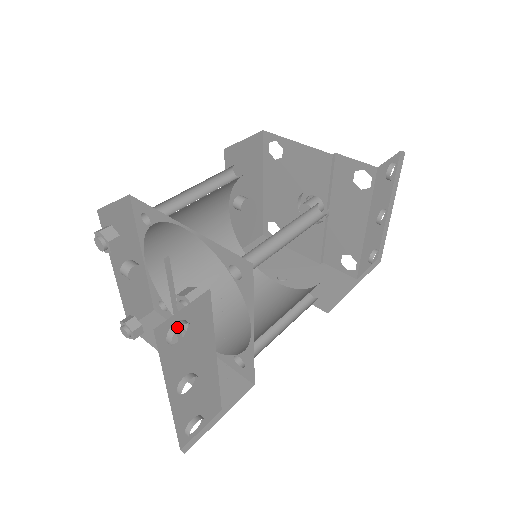
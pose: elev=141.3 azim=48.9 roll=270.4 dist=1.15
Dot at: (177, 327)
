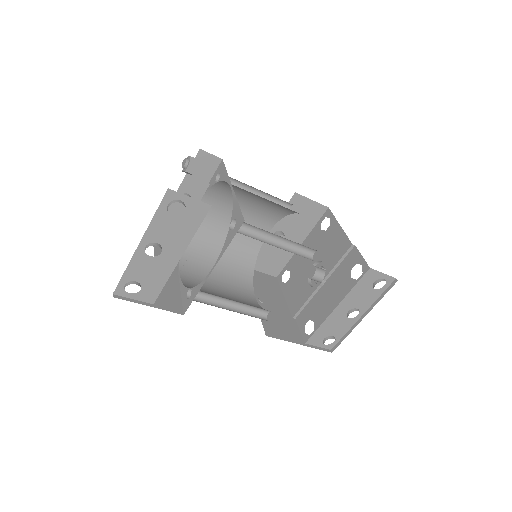
Dot at: (179, 202)
